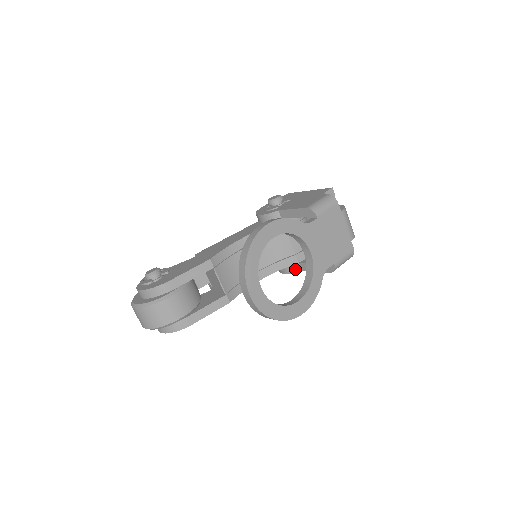
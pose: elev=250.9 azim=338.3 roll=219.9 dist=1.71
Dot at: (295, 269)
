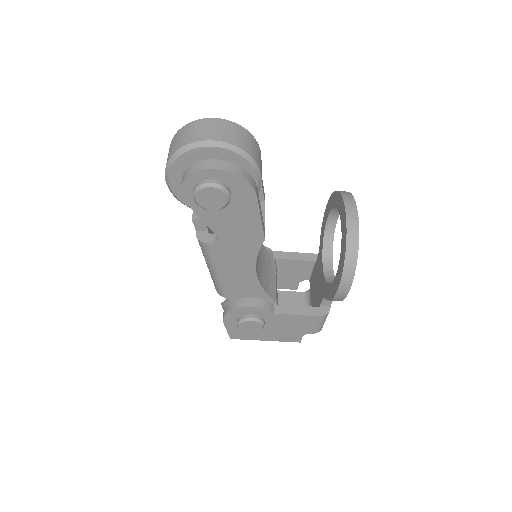
Dot at: (269, 307)
